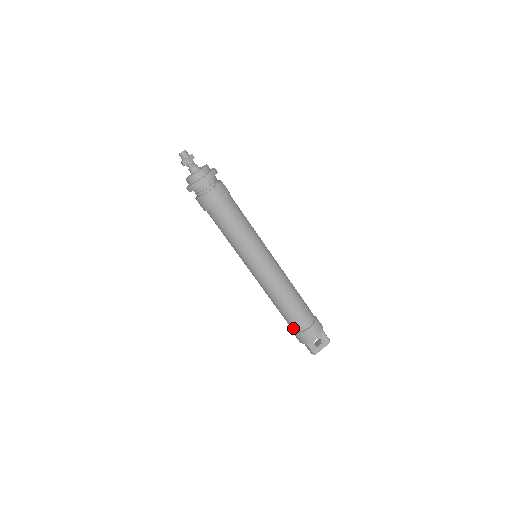
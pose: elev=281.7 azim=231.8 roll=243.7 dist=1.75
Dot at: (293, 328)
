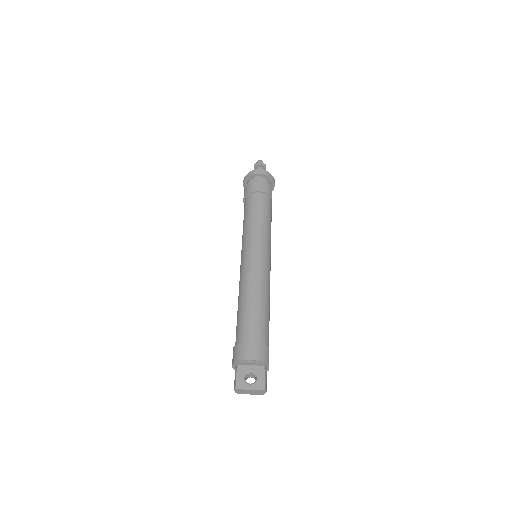
Dot at: (236, 339)
